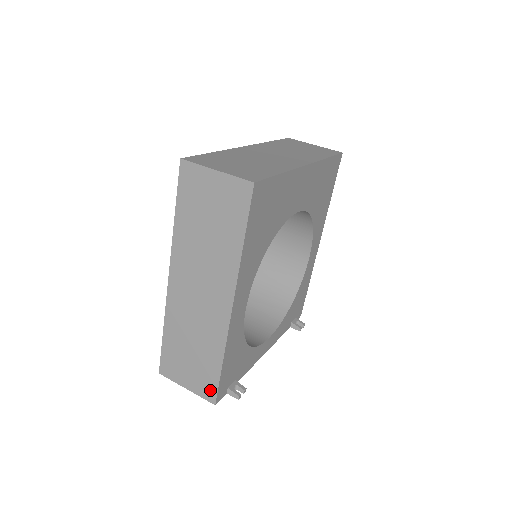
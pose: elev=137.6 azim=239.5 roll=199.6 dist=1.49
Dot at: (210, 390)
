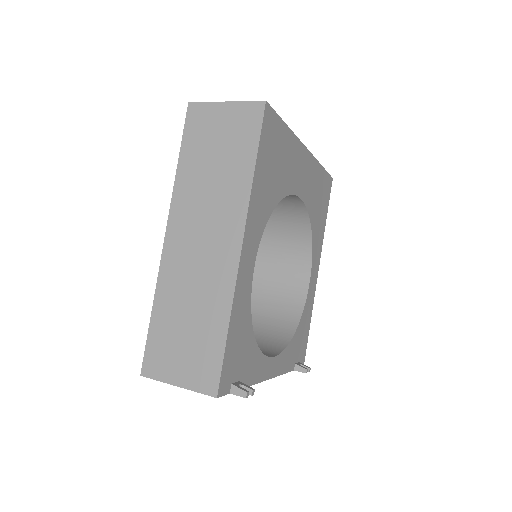
Dot at: (210, 376)
